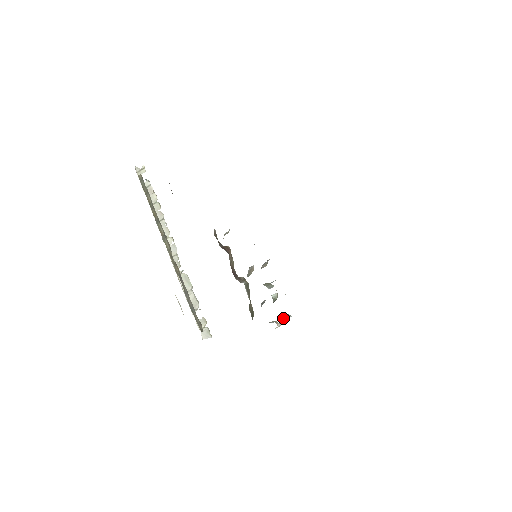
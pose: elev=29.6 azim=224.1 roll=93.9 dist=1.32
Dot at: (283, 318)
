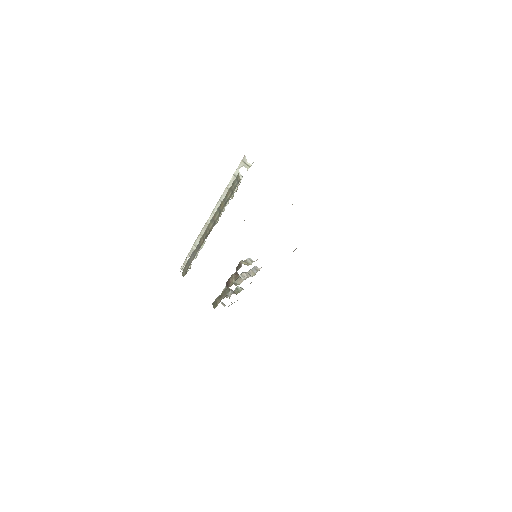
Dot at: occluded
